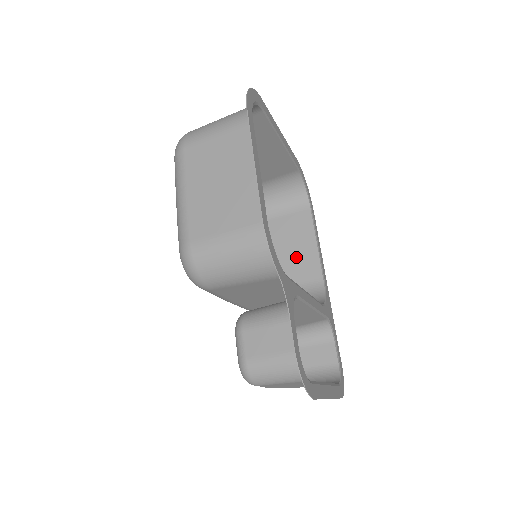
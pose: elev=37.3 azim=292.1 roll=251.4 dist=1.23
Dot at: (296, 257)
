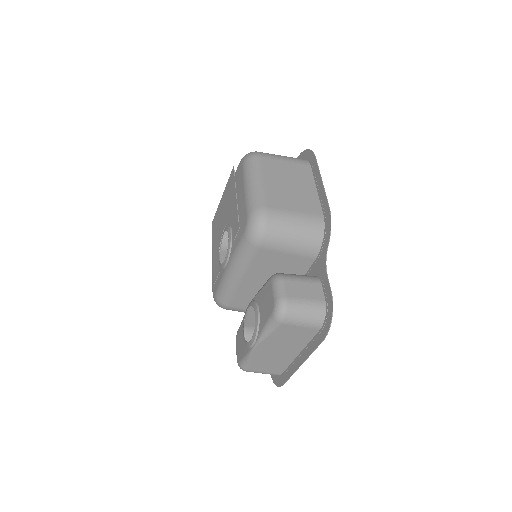
Dot at: occluded
